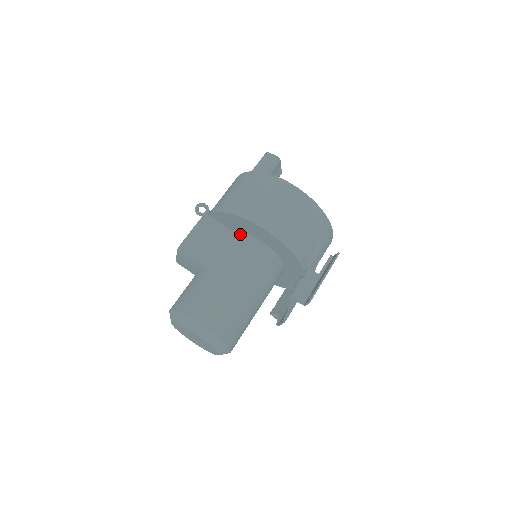
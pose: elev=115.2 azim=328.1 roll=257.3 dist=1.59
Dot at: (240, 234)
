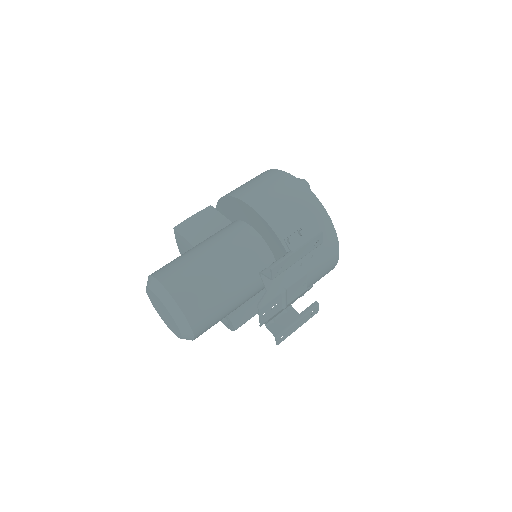
Dot at: (235, 222)
